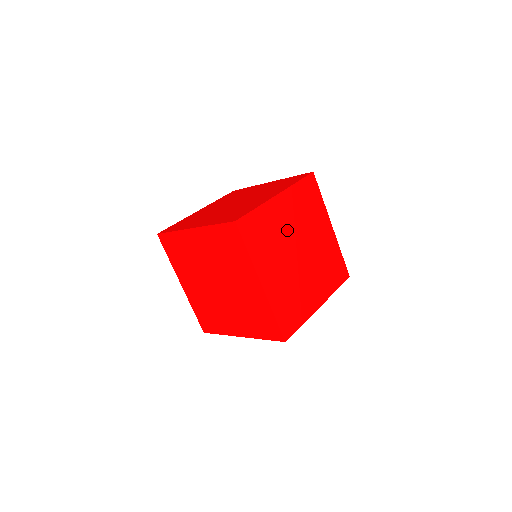
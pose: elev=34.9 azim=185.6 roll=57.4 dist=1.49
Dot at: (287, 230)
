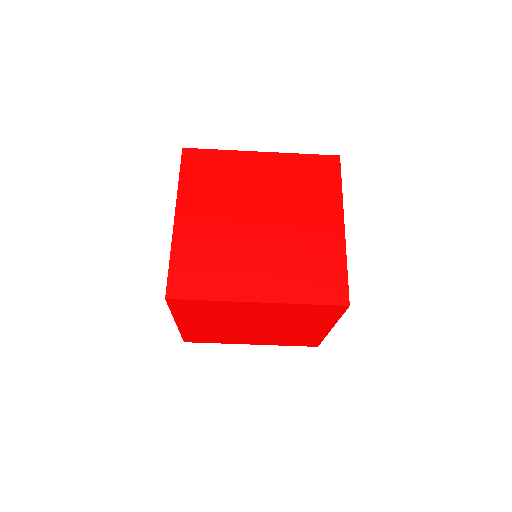
Dot at: occluded
